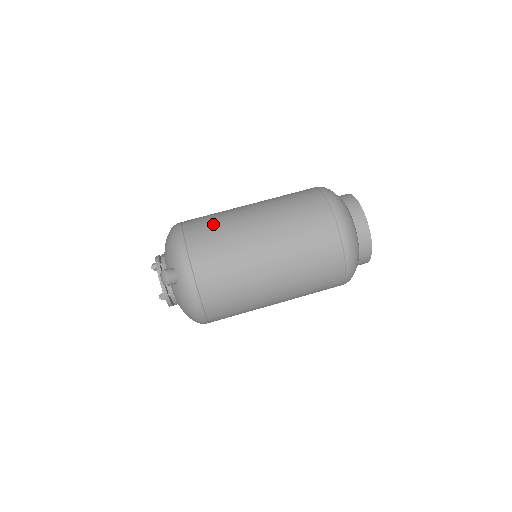
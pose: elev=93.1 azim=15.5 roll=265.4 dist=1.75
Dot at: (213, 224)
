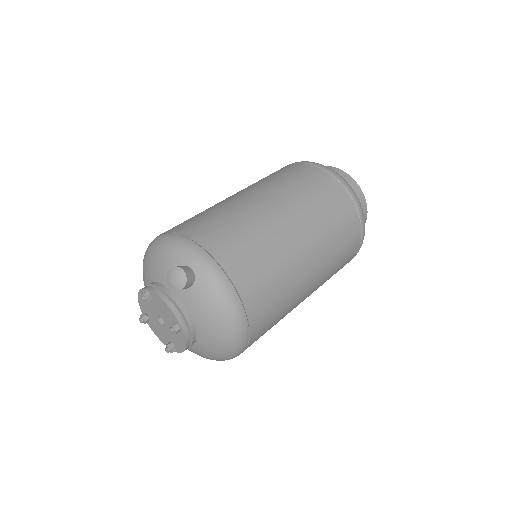
Dot at: (201, 214)
